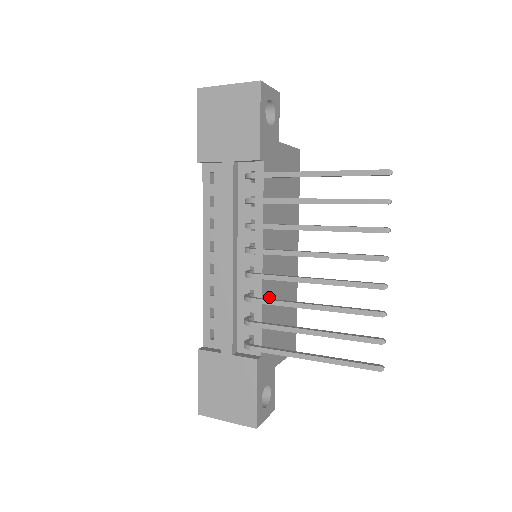
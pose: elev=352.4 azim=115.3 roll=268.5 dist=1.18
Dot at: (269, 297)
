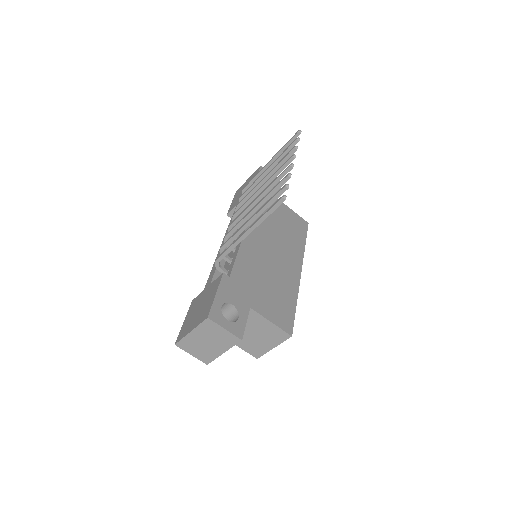
Dot at: (250, 255)
